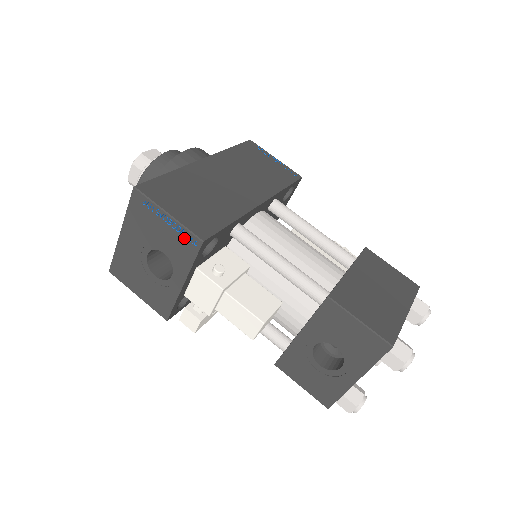
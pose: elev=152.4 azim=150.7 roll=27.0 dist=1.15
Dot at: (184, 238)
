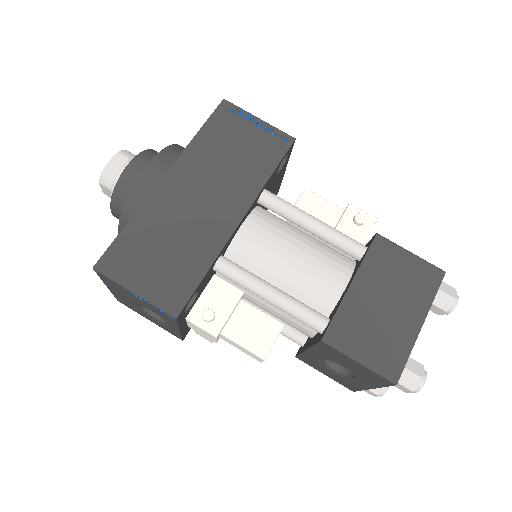
Dot at: (159, 311)
